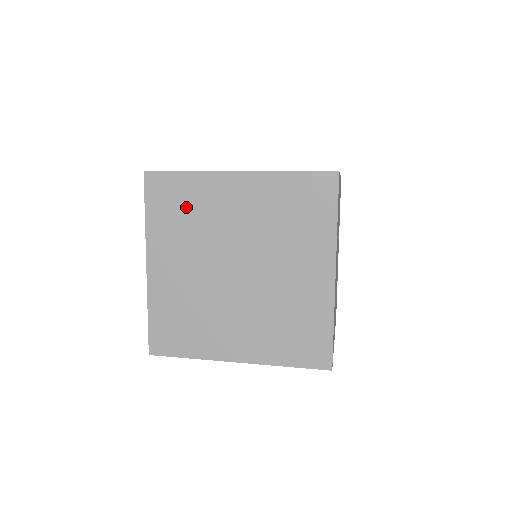
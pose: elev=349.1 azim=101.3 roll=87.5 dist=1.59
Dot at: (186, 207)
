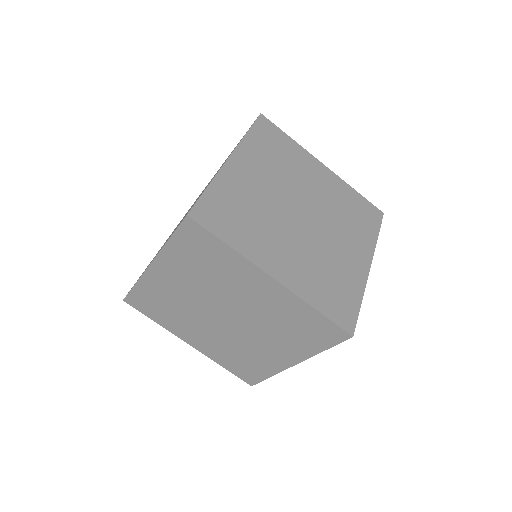
Dot at: occluded
